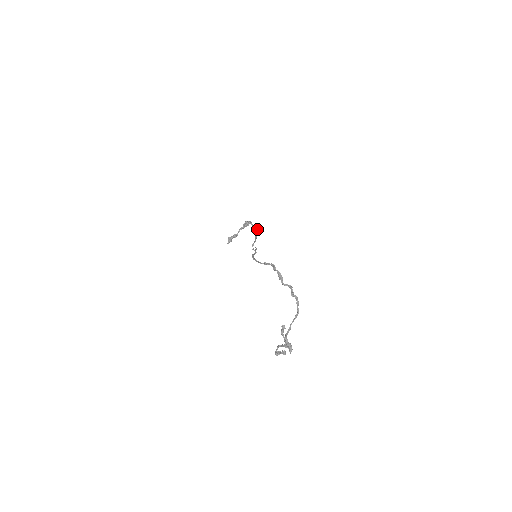
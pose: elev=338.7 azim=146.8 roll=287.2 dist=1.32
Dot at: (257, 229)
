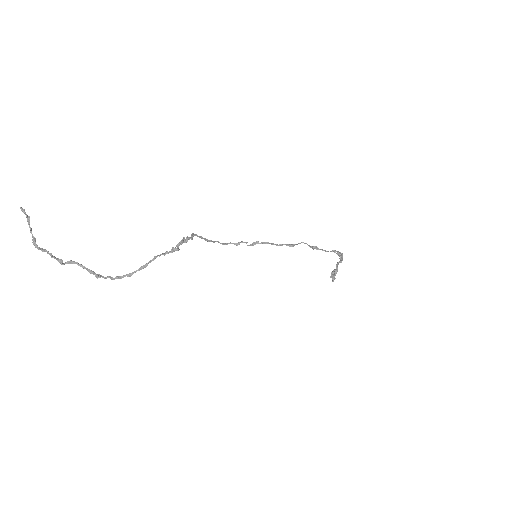
Dot at: (299, 243)
